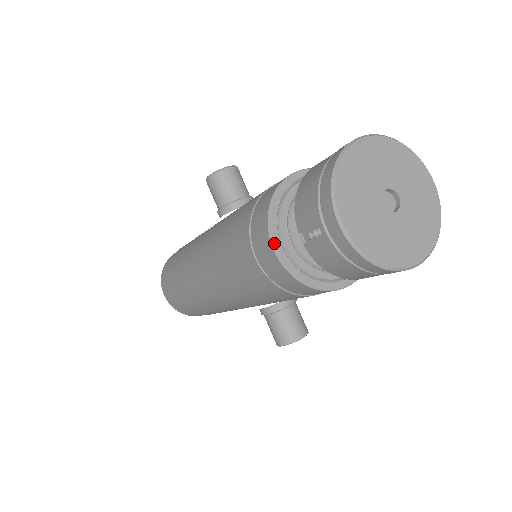
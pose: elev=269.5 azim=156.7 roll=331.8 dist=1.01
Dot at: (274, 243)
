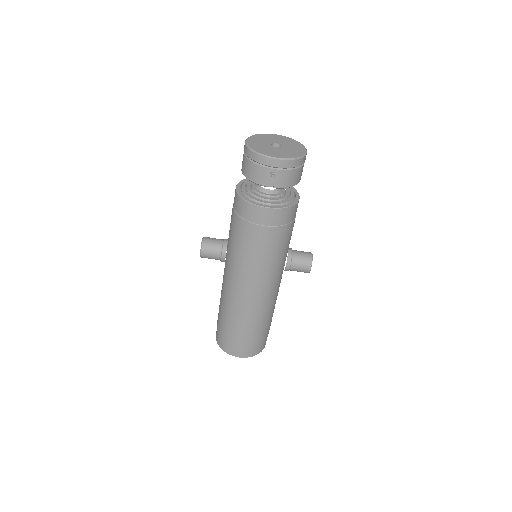
Dot at: (264, 206)
